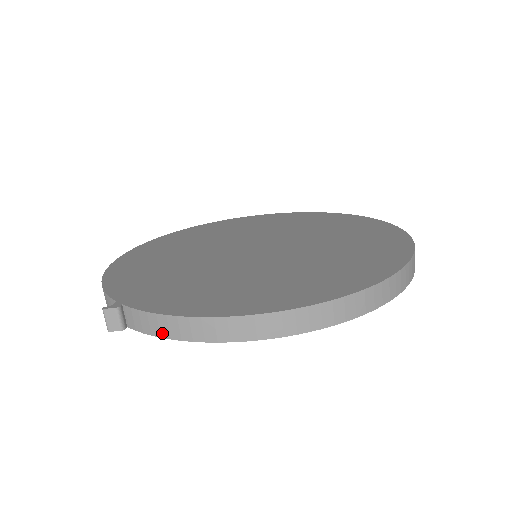
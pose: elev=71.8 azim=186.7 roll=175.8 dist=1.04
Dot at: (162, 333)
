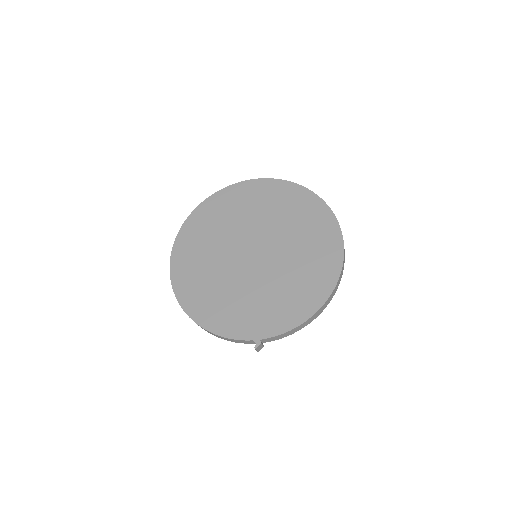
Dot at: (288, 335)
